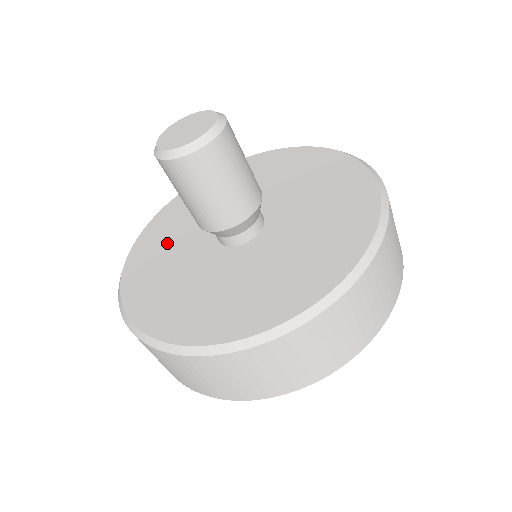
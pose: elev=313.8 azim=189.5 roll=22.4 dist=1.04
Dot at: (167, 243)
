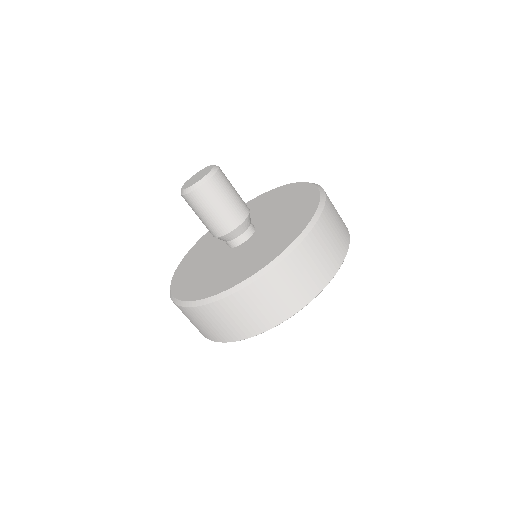
Dot at: (212, 276)
